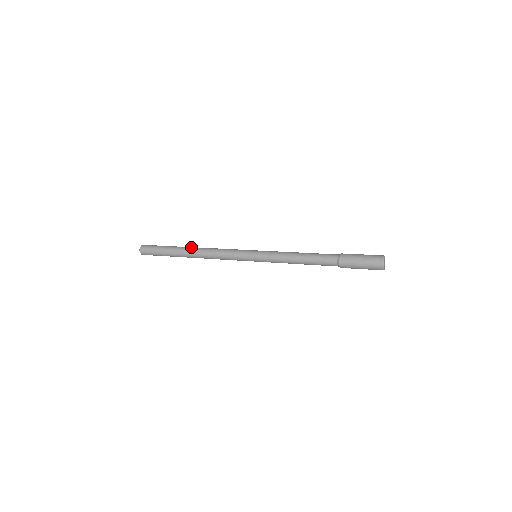
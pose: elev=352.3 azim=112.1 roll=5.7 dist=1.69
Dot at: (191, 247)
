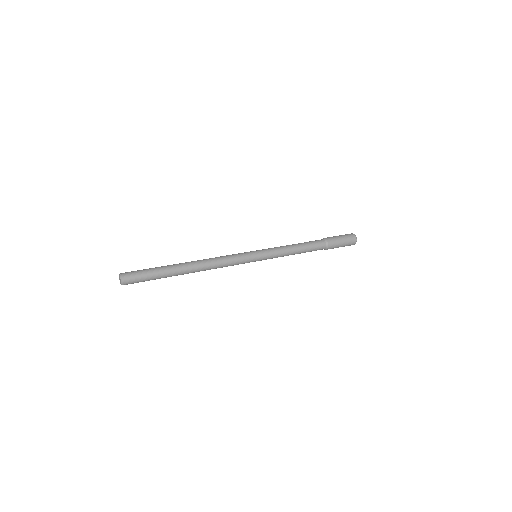
Dot at: (188, 265)
